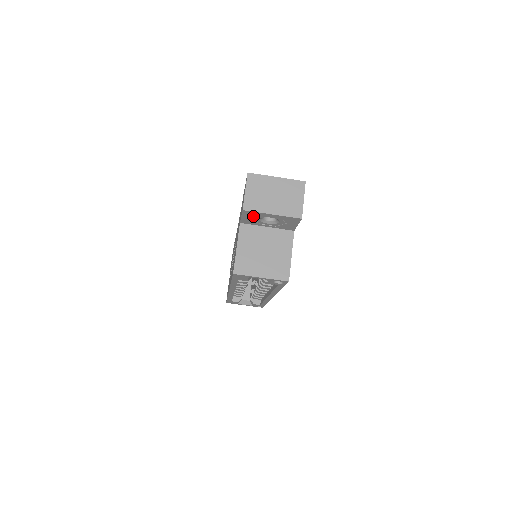
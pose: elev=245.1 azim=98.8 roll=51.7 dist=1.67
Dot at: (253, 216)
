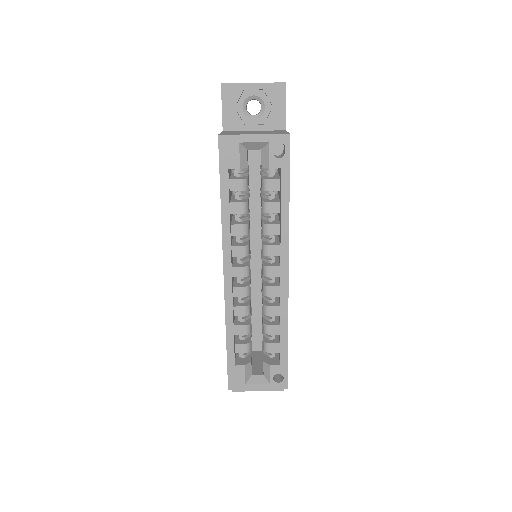
Dot at: (234, 100)
